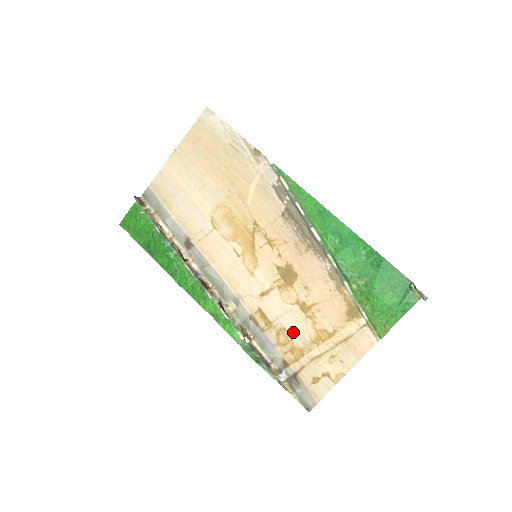
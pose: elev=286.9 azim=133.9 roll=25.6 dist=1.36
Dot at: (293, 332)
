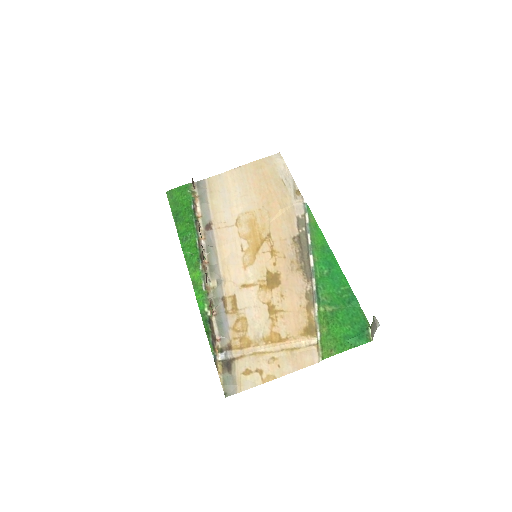
Dot at: (251, 324)
